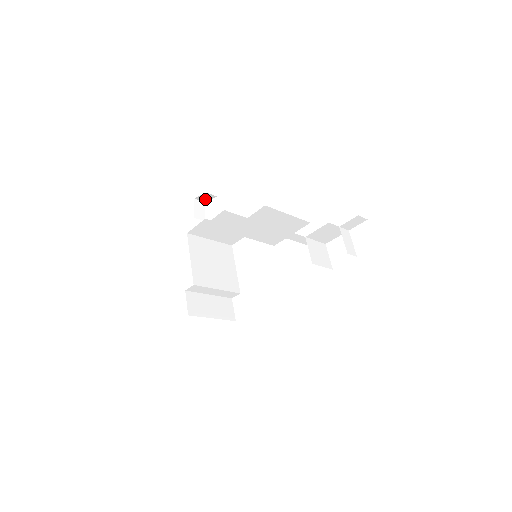
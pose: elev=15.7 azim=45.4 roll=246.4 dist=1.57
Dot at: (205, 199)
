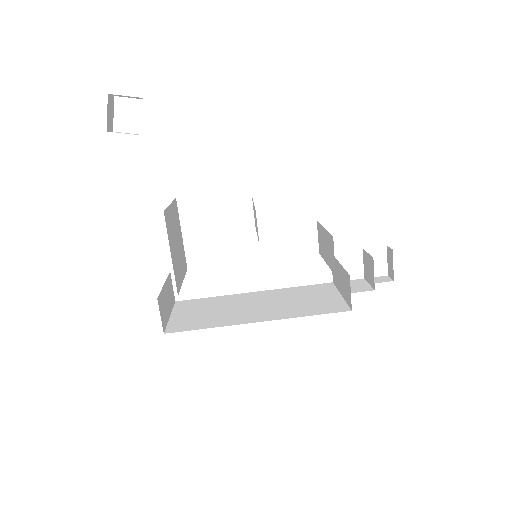
Dot at: occluded
